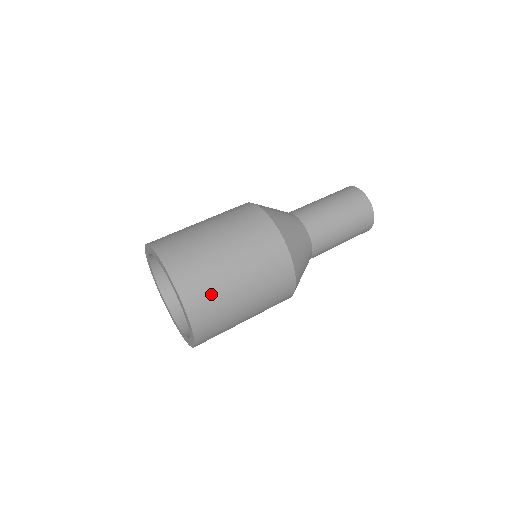
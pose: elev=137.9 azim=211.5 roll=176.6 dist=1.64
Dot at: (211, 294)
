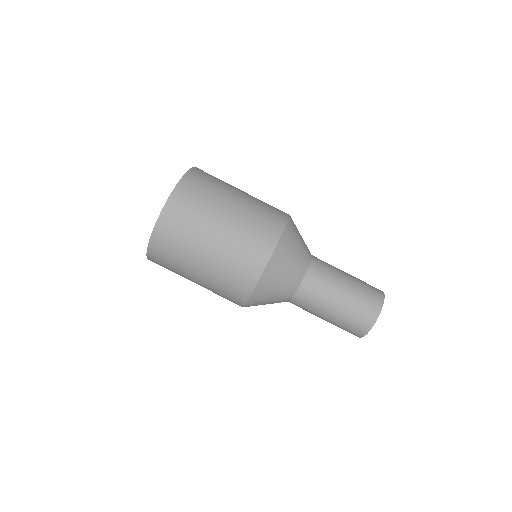
Dot at: (179, 239)
